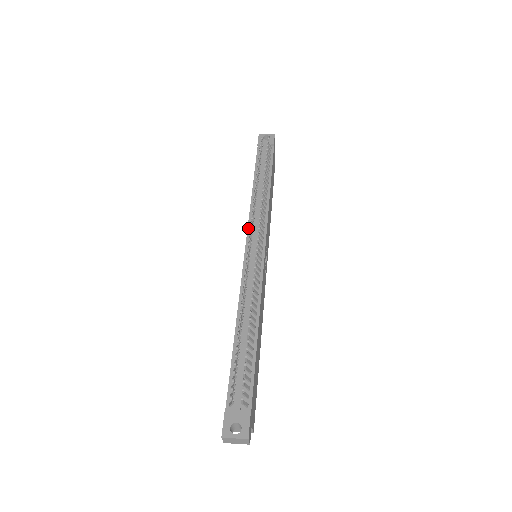
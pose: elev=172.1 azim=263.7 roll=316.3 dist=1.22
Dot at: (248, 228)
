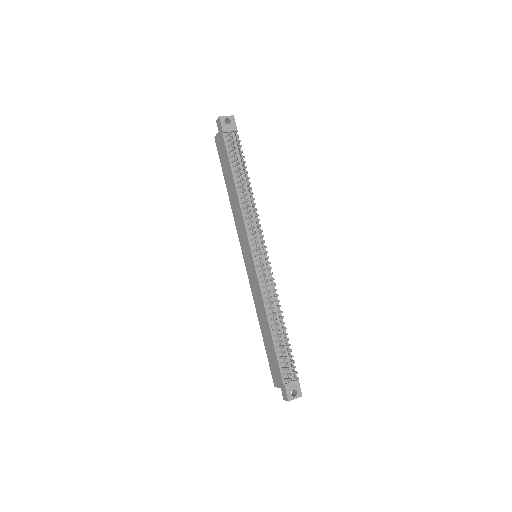
Dot at: (248, 235)
